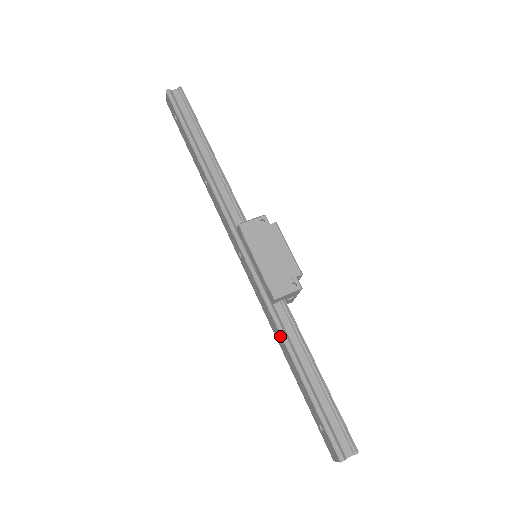
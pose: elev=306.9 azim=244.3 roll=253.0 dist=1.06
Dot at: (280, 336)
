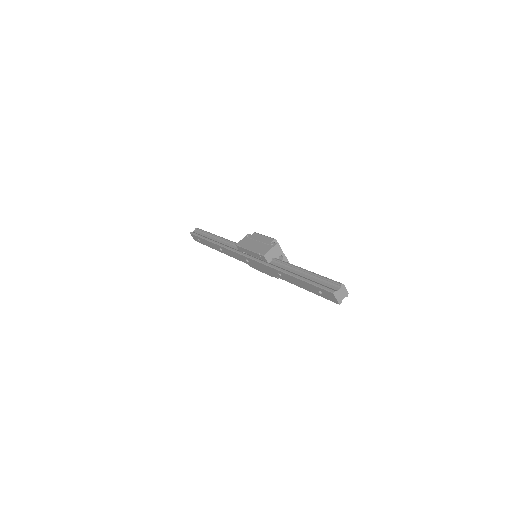
Dot at: (278, 271)
